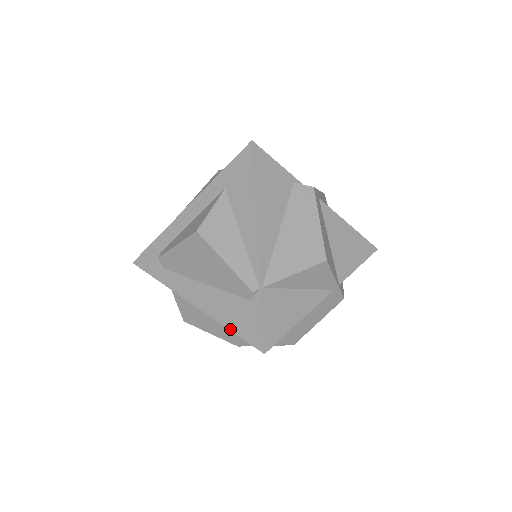
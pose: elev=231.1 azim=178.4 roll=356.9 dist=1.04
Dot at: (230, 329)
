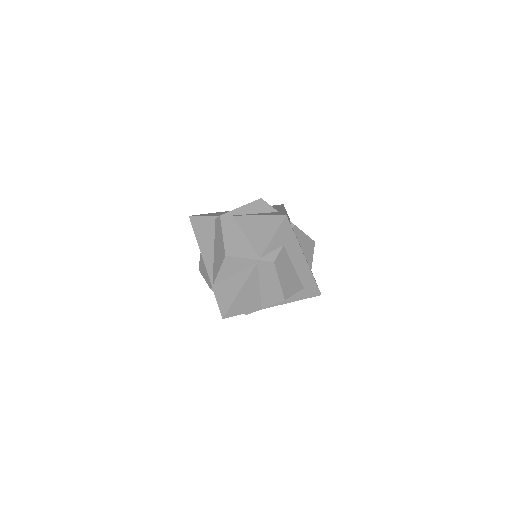
Dot at: occluded
